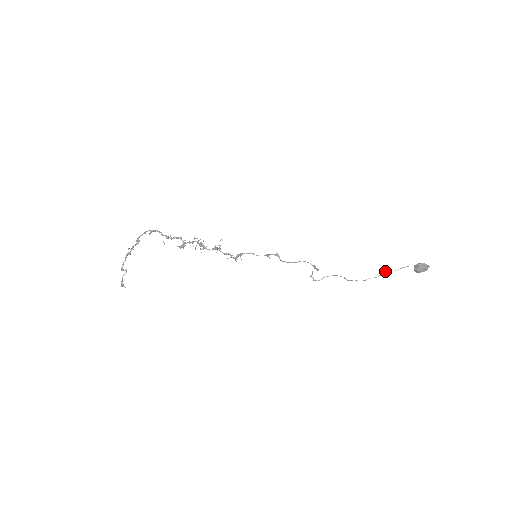
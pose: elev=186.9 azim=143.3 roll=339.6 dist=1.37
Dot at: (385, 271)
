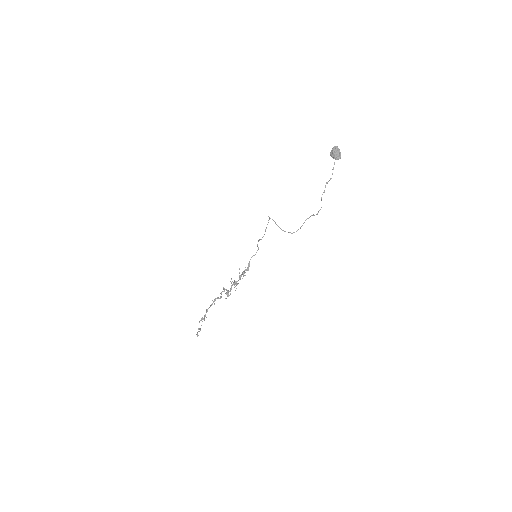
Dot at: (326, 182)
